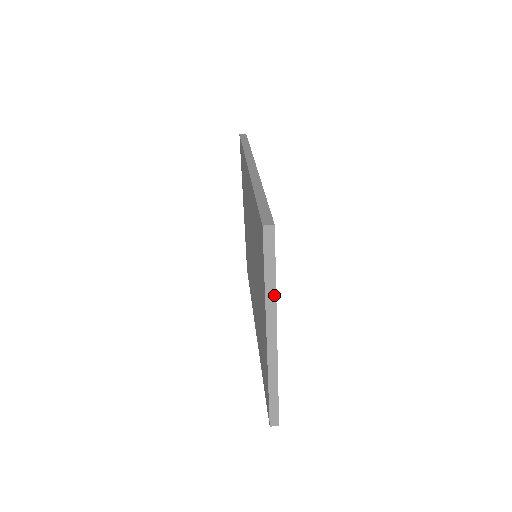
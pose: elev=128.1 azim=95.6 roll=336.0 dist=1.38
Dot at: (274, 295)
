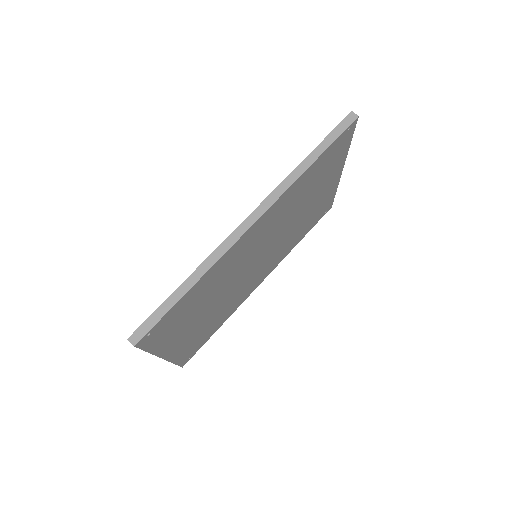
Dot at: (152, 353)
